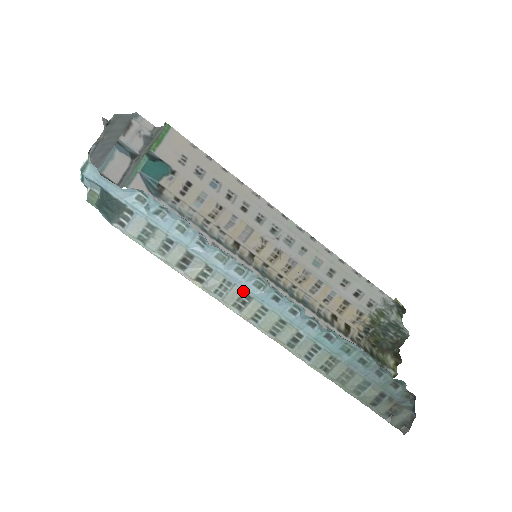
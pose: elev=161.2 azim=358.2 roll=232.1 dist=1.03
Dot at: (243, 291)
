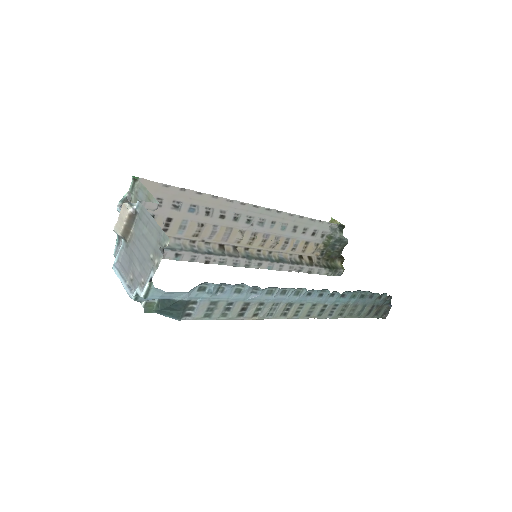
Dot at: (287, 303)
